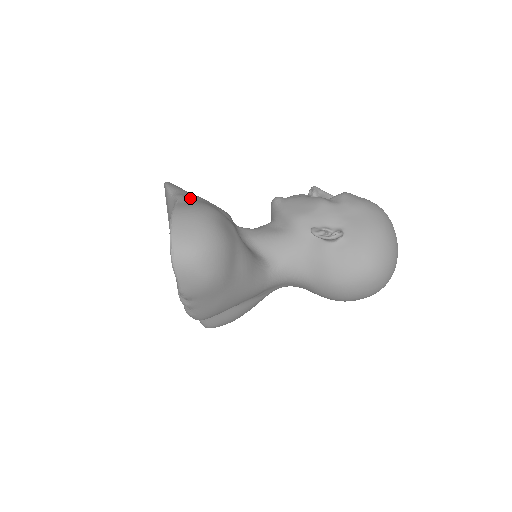
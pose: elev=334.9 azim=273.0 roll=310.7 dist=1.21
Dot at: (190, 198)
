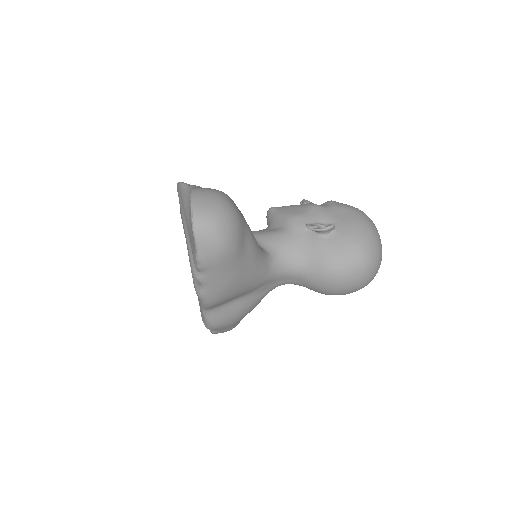
Dot at: occluded
